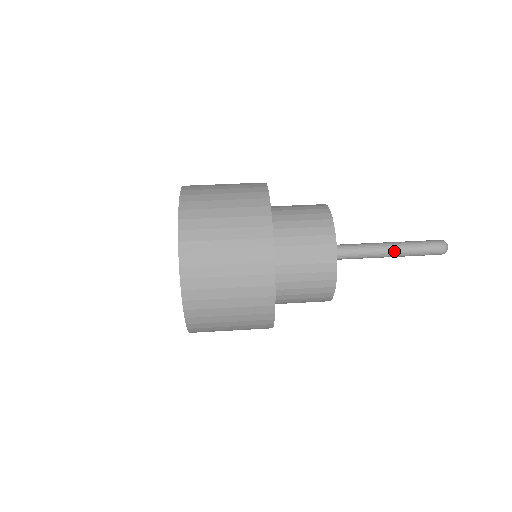
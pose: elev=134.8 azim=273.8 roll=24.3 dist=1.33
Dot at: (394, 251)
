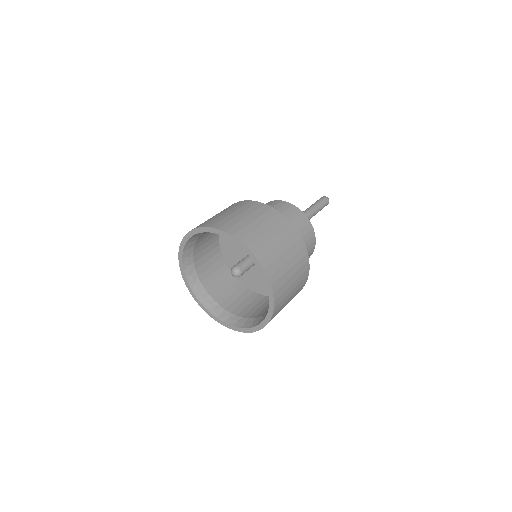
Dot at: (309, 209)
